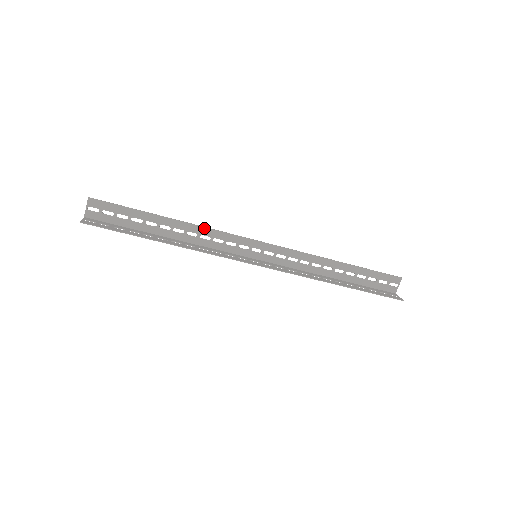
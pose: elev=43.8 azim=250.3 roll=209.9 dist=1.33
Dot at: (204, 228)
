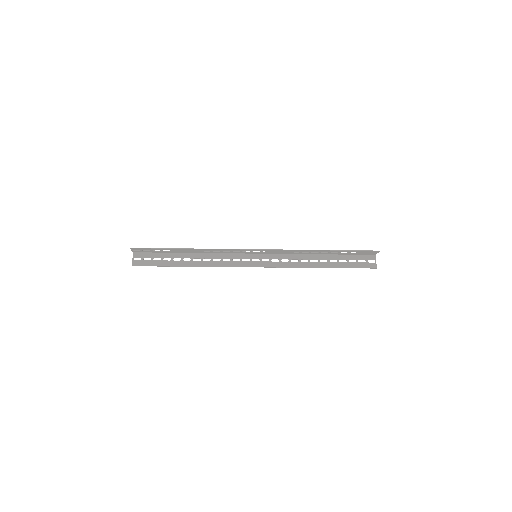
Dot at: (213, 249)
